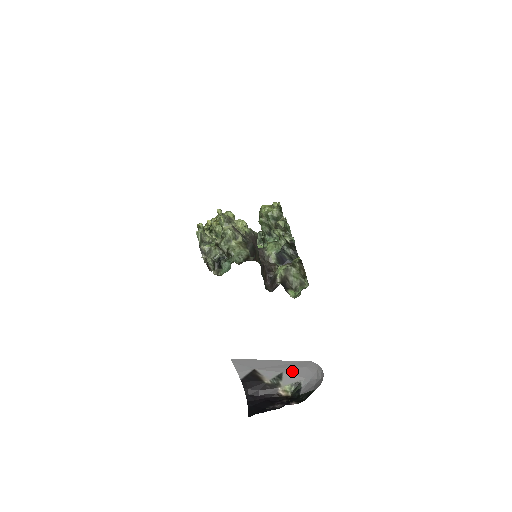
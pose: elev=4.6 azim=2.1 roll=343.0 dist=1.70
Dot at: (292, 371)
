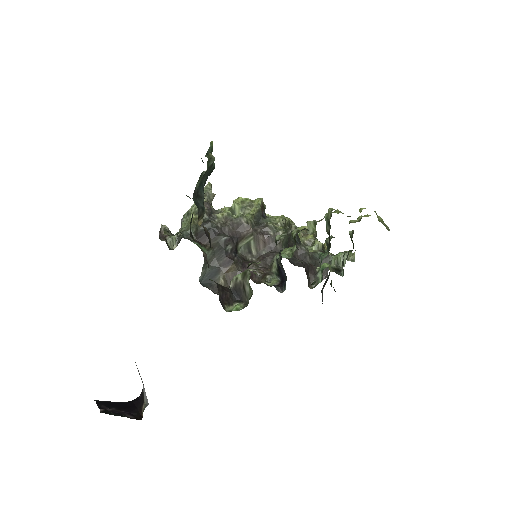
Dot at: occluded
